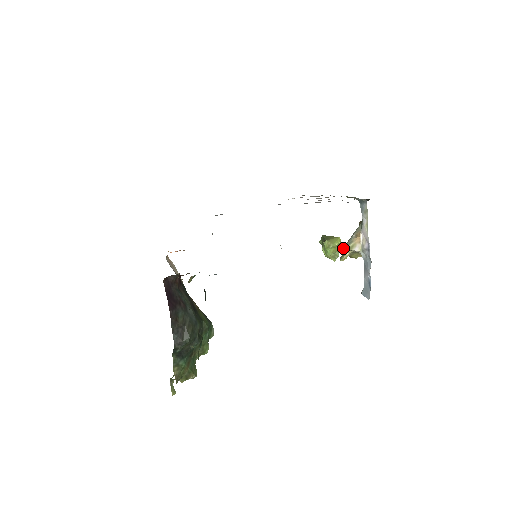
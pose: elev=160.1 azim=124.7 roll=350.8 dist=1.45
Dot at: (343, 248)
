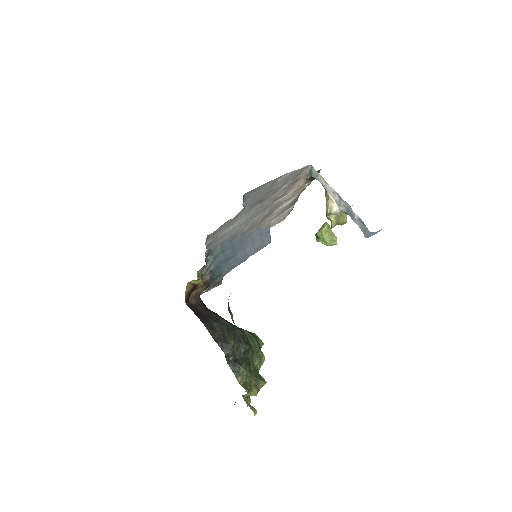
Dot at: (327, 218)
